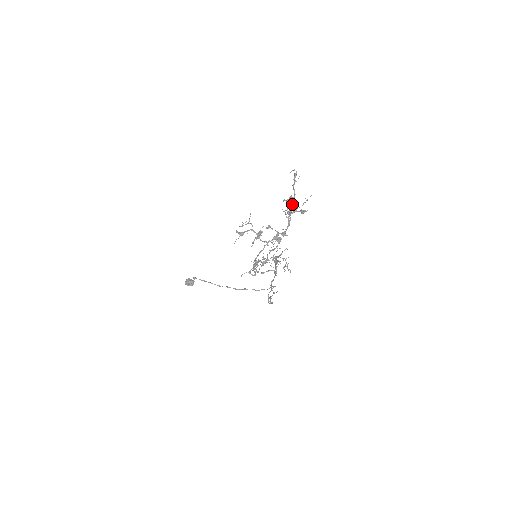
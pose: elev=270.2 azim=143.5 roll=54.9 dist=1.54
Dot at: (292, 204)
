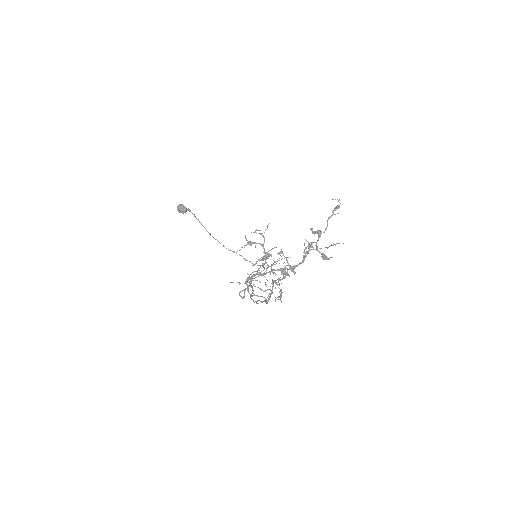
Dot at: (317, 240)
